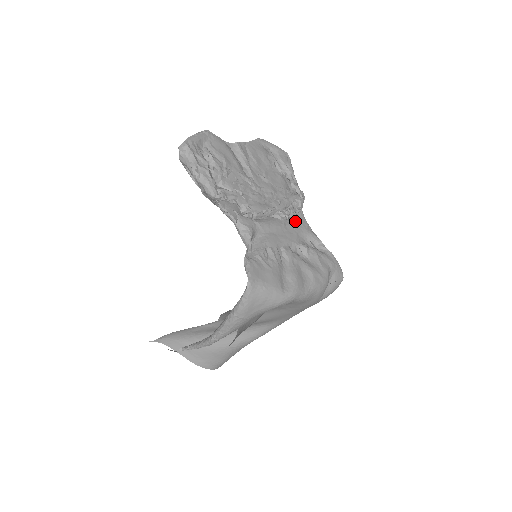
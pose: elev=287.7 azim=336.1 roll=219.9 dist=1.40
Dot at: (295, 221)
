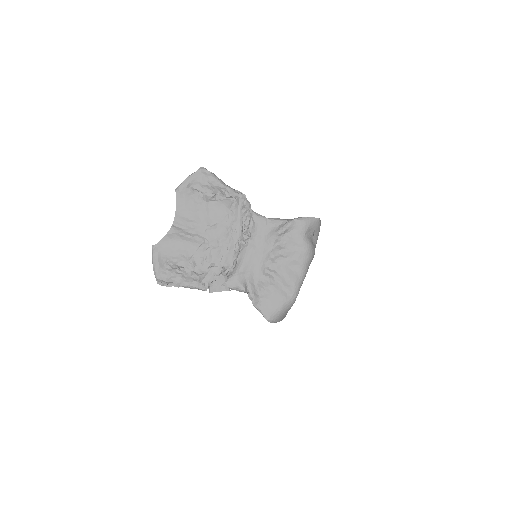
Dot at: (256, 231)
